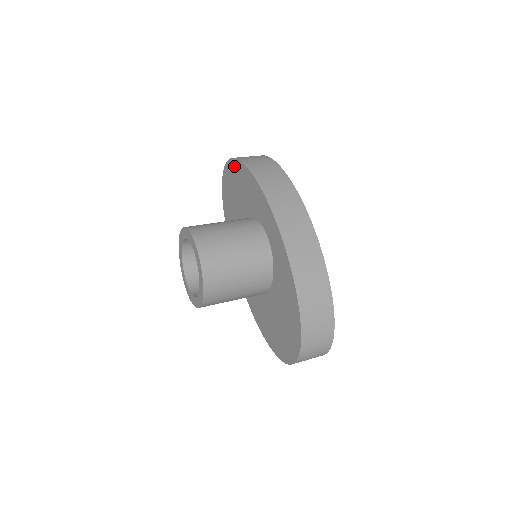
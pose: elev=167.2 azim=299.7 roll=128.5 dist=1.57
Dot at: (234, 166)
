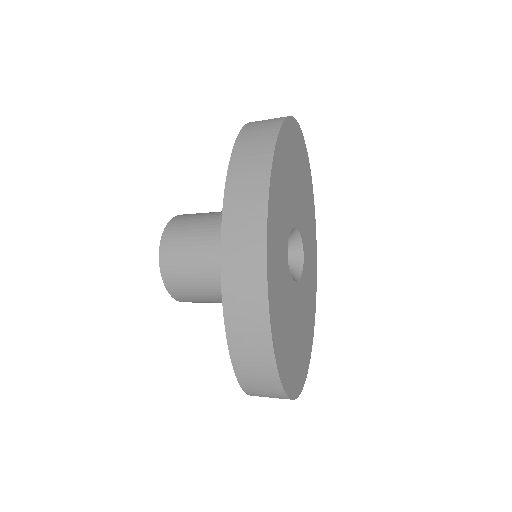
Dot at: occluded
